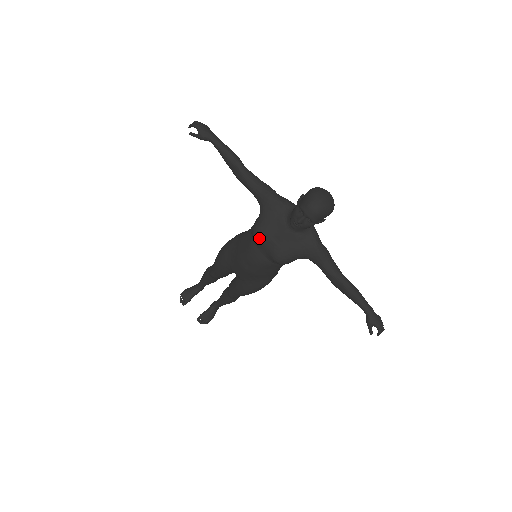
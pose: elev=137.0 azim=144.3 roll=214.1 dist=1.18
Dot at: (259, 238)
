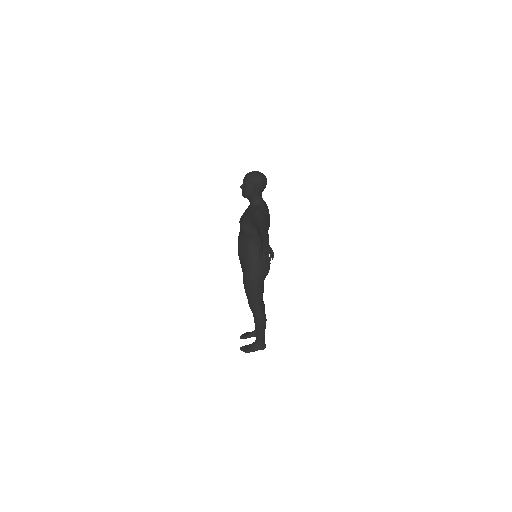
Dot at: (240, 219)
